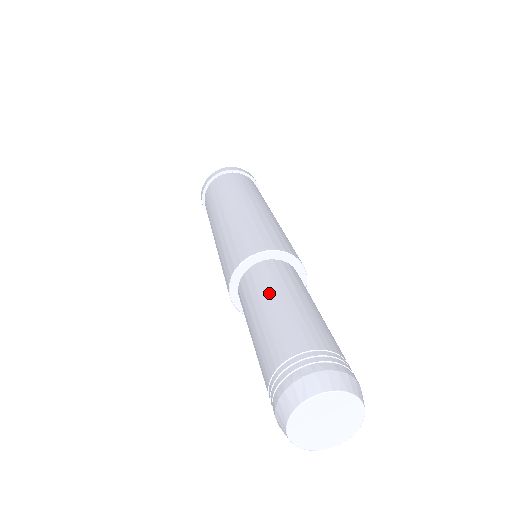
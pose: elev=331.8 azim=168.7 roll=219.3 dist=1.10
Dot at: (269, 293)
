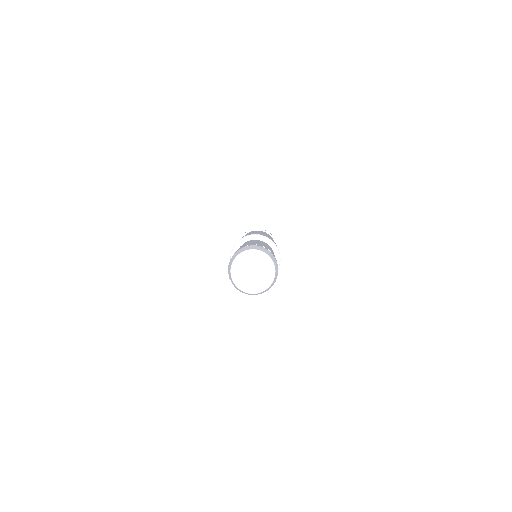
Dot at: occluded
